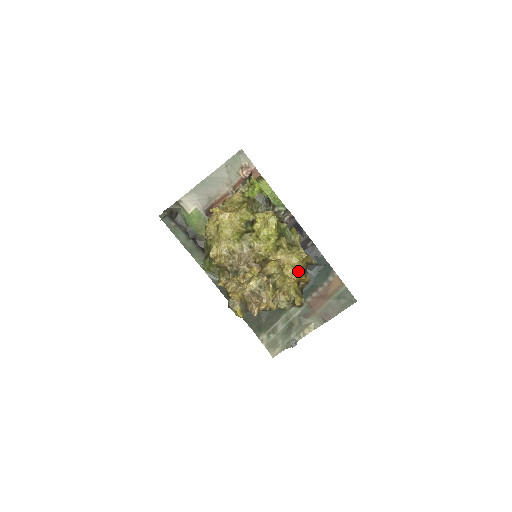
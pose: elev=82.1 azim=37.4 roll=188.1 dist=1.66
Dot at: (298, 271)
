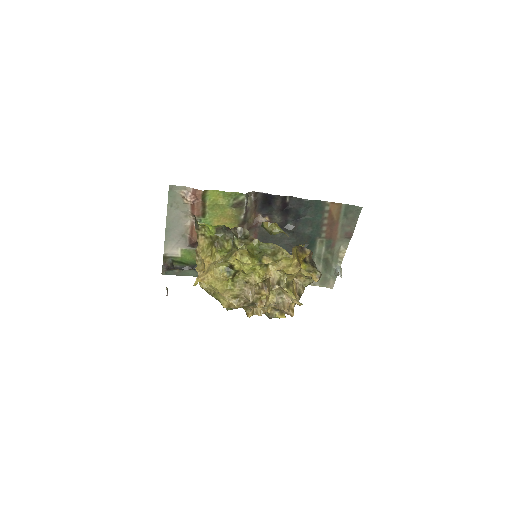
Dot at: (296, 265)
